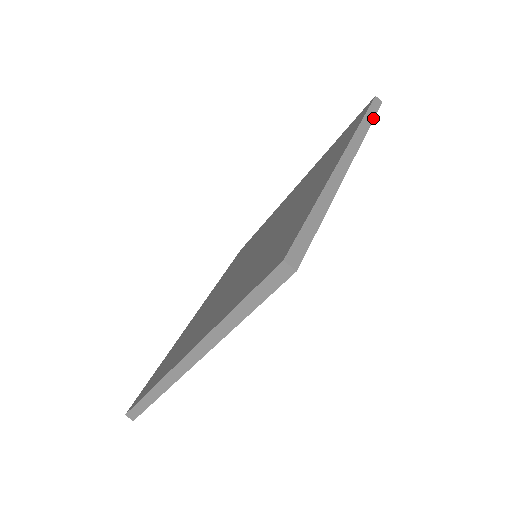
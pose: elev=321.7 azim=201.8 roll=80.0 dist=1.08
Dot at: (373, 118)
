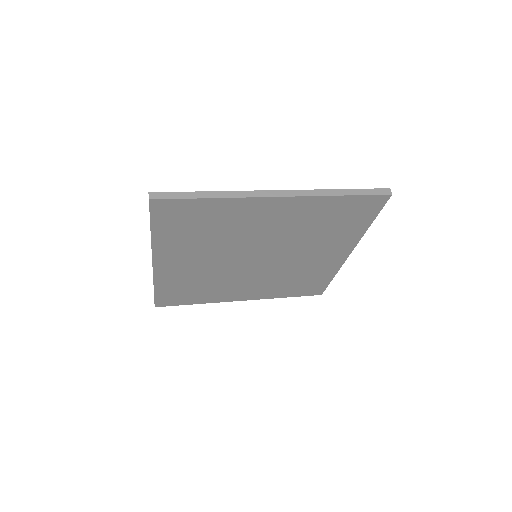
Dot at: (354, 194)
